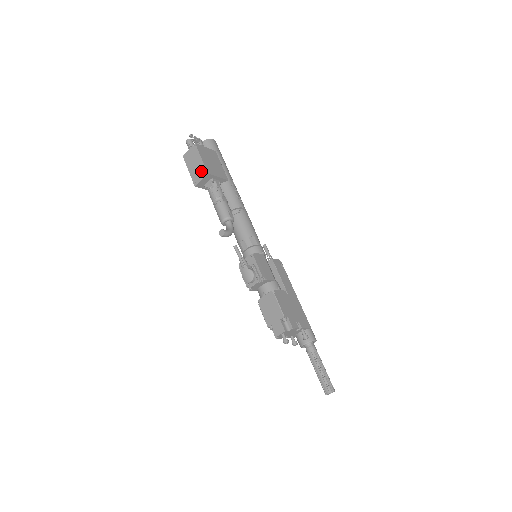
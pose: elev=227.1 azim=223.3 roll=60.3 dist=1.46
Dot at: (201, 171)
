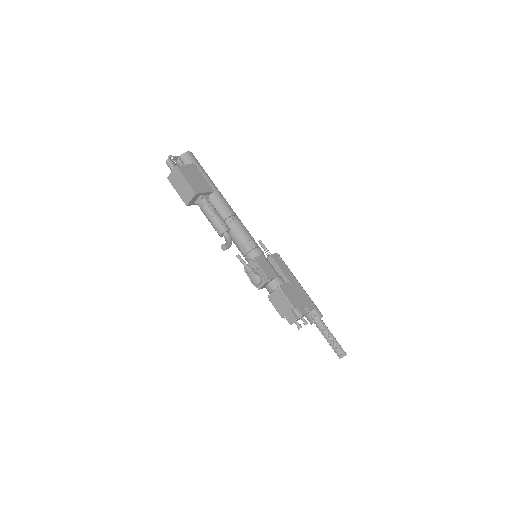
Dot at: (189, 192)
